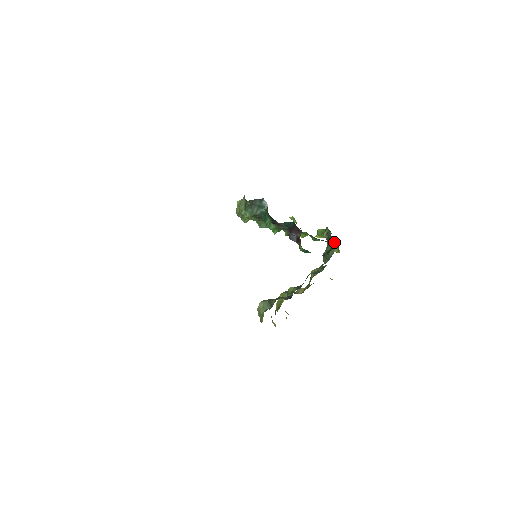
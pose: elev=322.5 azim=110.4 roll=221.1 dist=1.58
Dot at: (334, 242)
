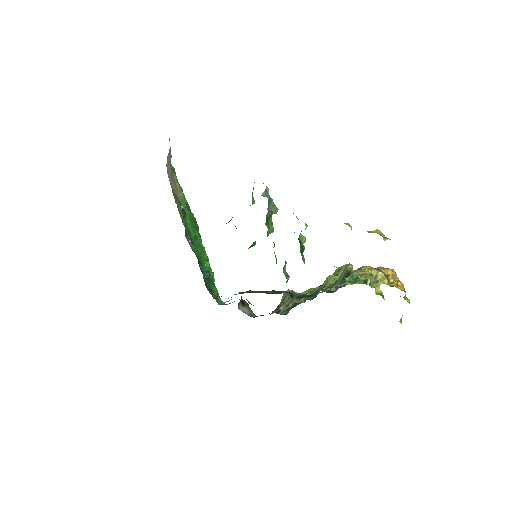
Dot at: occluded
